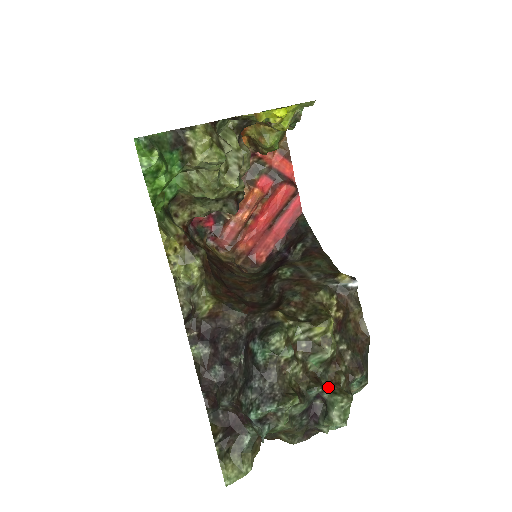
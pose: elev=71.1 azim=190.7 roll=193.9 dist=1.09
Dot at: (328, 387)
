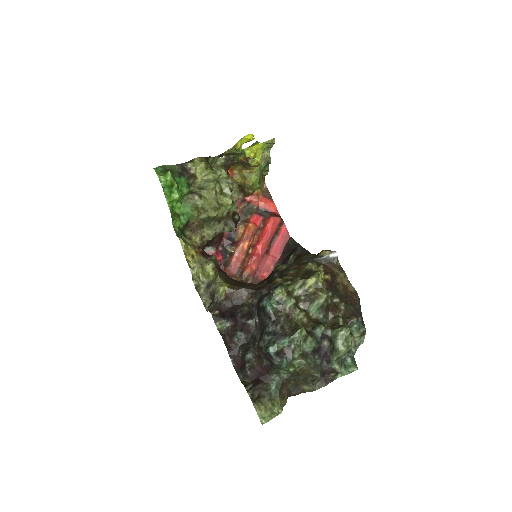
Dot at: (330, 328)
